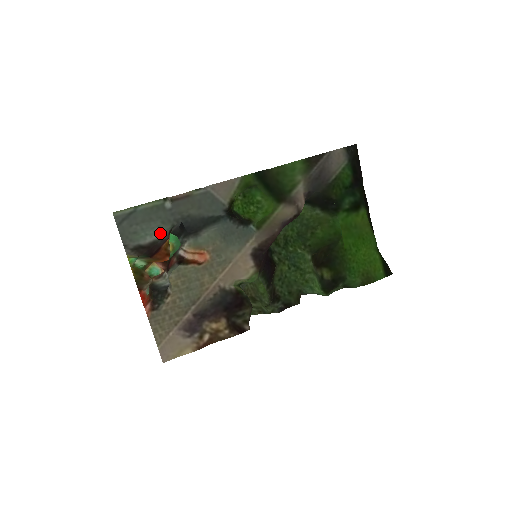
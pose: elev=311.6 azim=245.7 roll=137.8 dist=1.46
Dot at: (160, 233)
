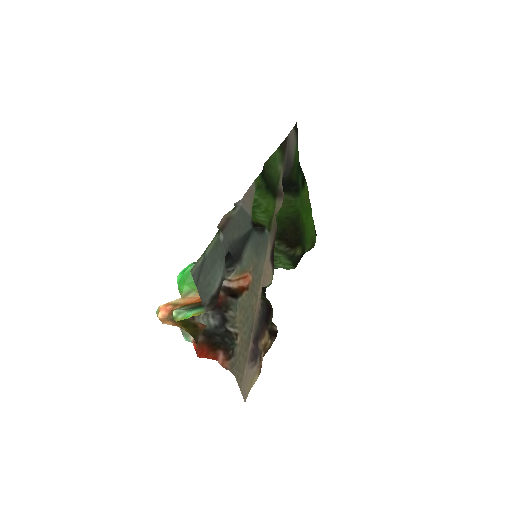
Dot at: (221, 273)
